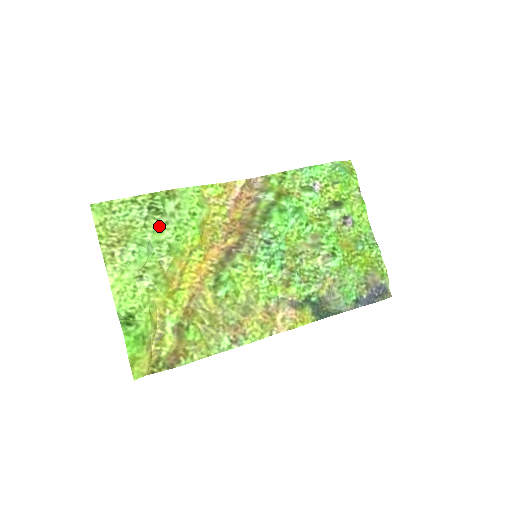
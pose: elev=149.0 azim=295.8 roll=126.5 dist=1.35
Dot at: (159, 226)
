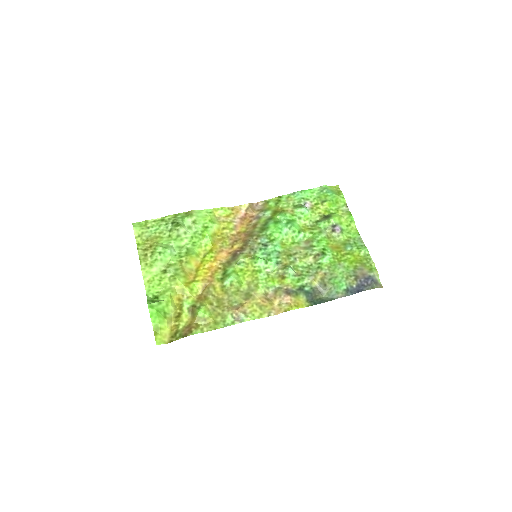
Dot at: (180, 235)
